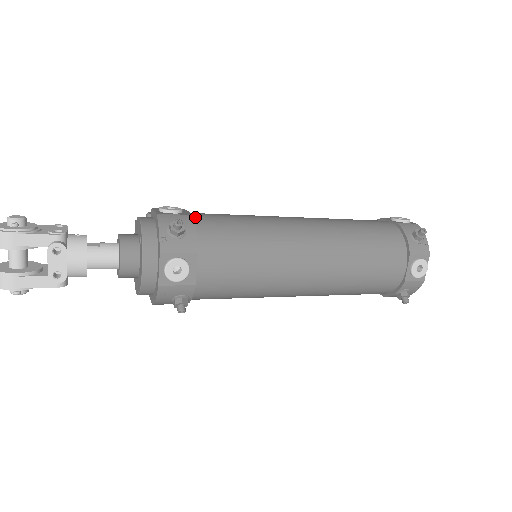
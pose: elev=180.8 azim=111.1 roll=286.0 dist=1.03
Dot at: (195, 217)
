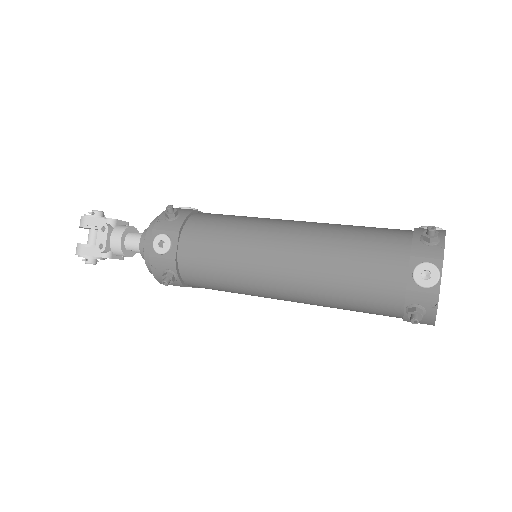
Dot at: (199, 213)
